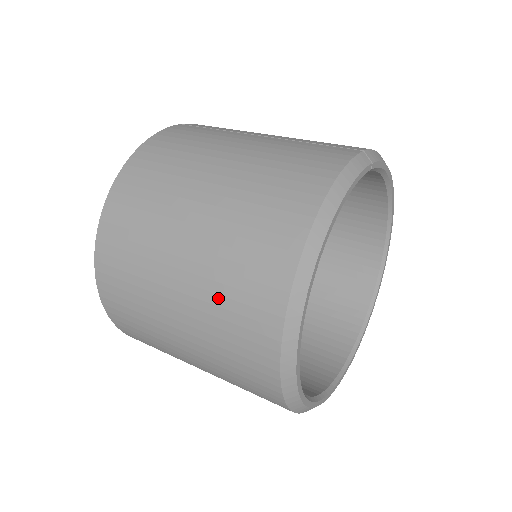
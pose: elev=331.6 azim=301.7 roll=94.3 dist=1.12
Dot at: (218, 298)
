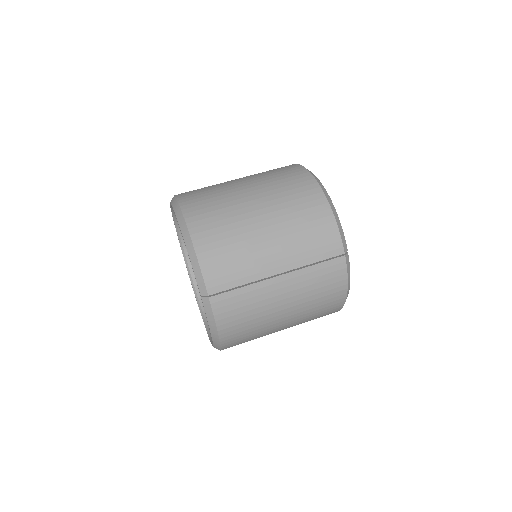
Dot at: occluded
